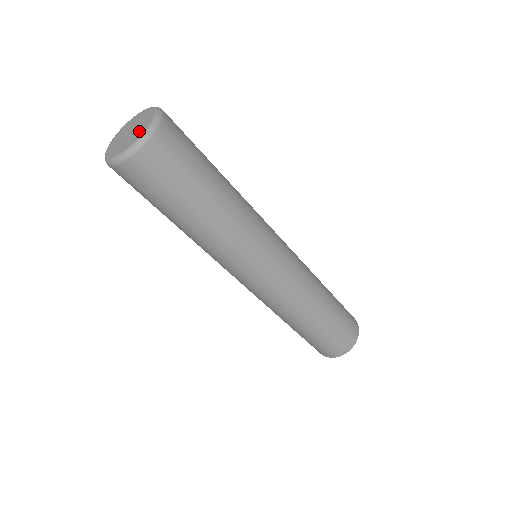
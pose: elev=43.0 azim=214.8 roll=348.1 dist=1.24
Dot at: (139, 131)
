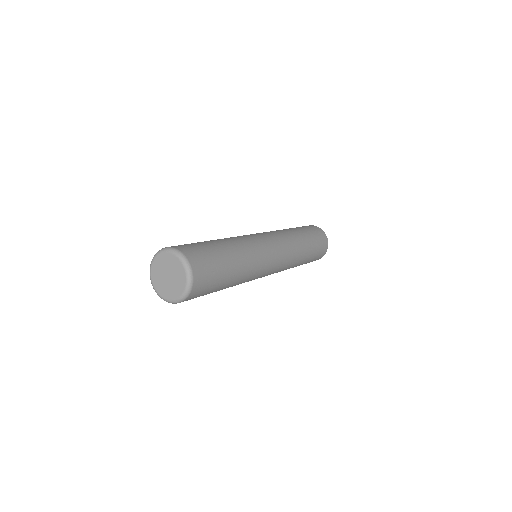
Dot at: (167, 292)
